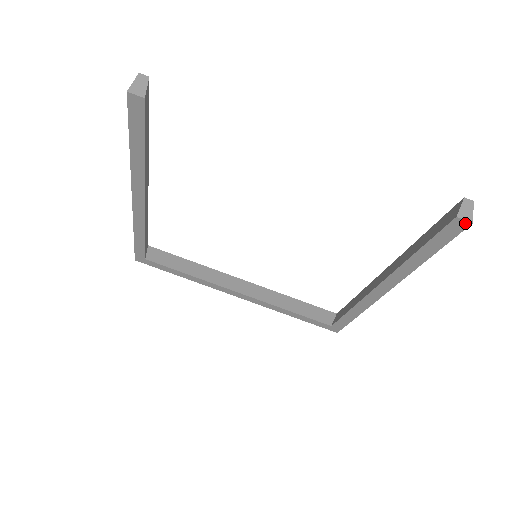
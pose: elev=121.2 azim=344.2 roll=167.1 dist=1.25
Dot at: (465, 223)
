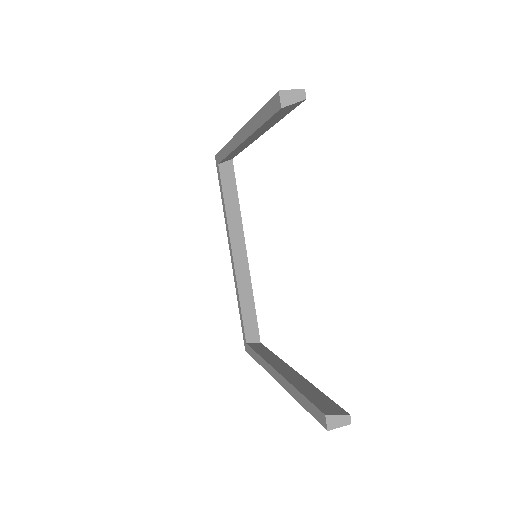
Dot at: (325, 424)
